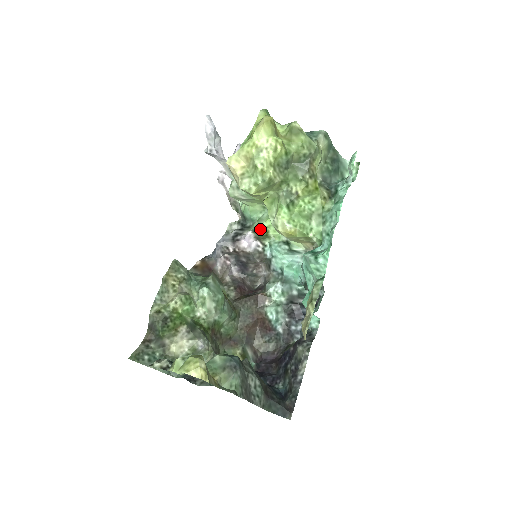
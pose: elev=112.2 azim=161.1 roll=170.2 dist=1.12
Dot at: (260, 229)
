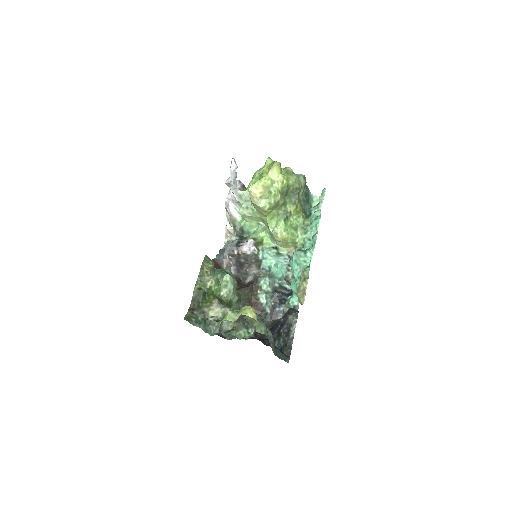
Dot at: (257, 238)
